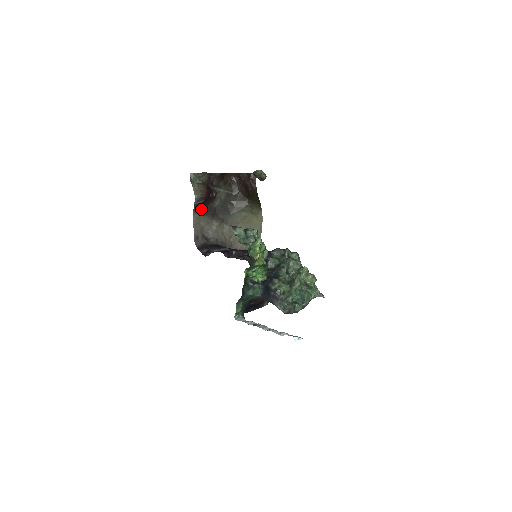
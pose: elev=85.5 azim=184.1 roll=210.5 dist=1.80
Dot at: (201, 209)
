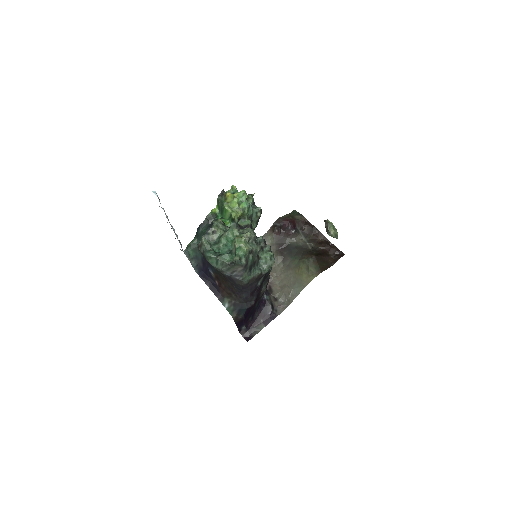
Dot at: (275, 233)
